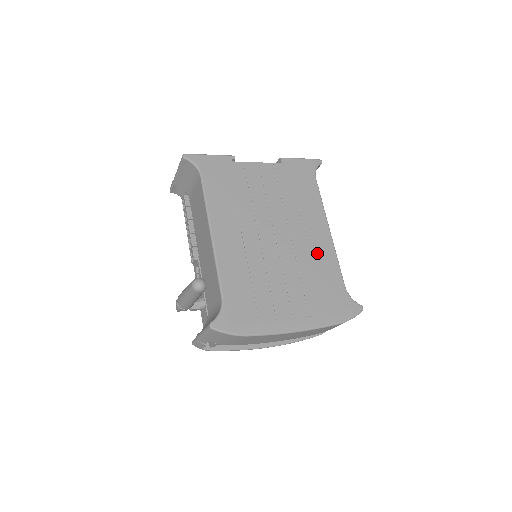
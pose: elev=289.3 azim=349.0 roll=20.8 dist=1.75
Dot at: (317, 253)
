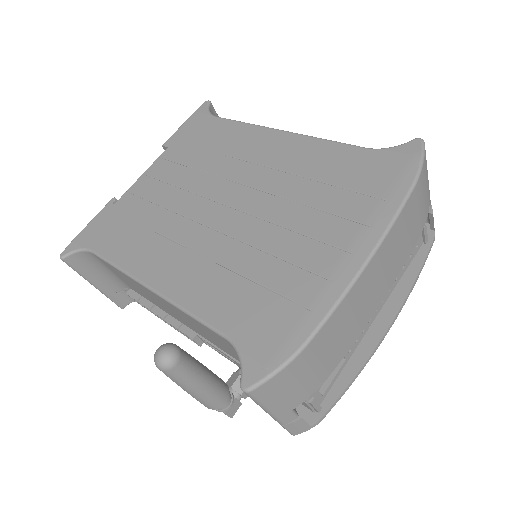
Dot at: (292, 162)
